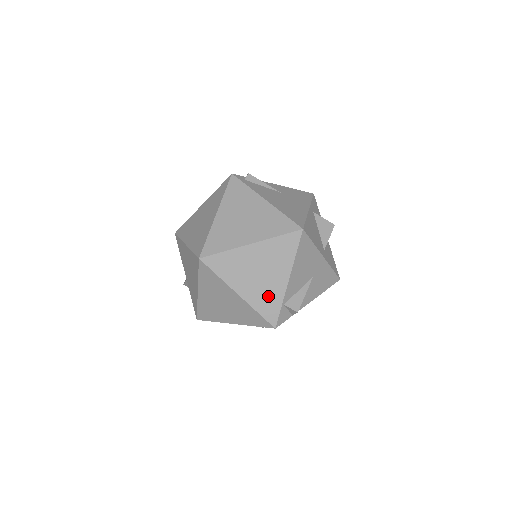
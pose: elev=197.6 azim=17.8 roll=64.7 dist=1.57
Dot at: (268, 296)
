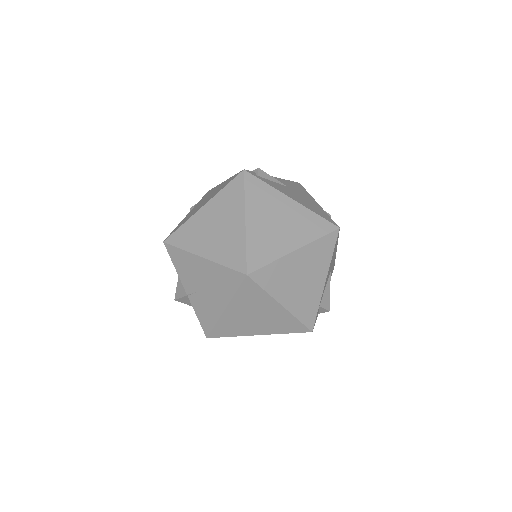
Dot at: (308, 301)
